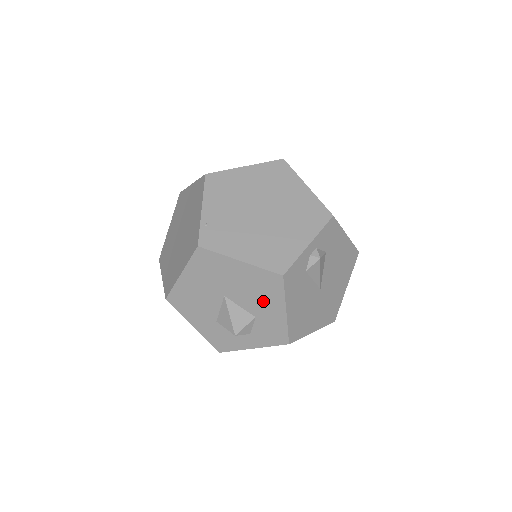
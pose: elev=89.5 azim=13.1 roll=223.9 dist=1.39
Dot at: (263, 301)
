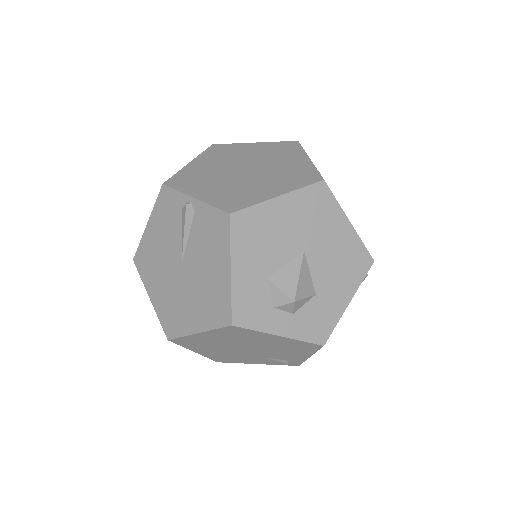
Dot at: (337, 279)
